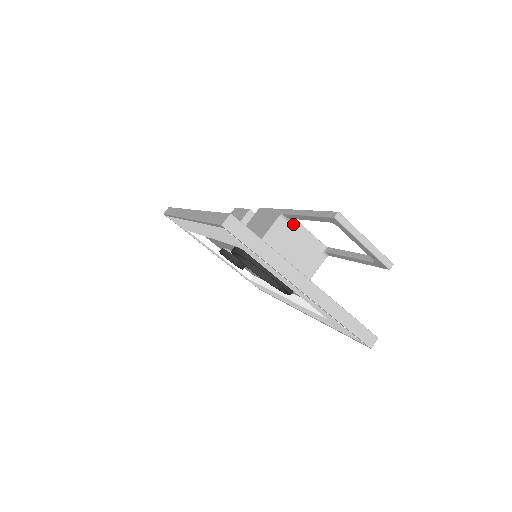
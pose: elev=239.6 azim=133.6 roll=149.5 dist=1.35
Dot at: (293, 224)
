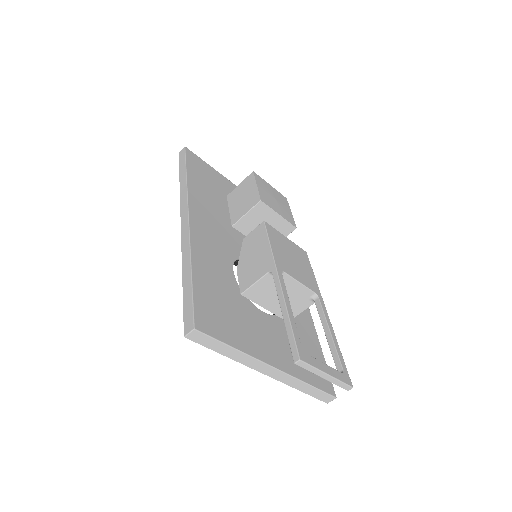
Dot at: (283, 278)
